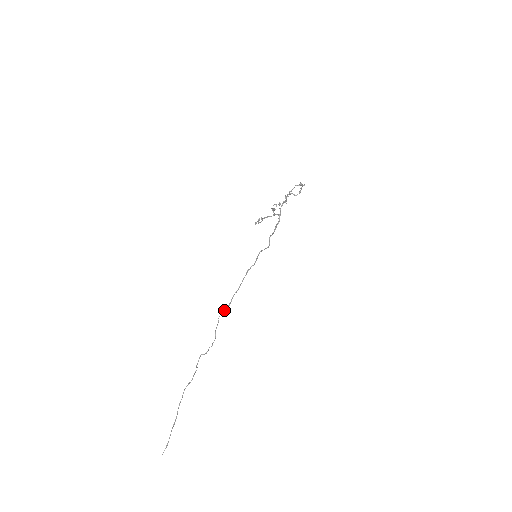
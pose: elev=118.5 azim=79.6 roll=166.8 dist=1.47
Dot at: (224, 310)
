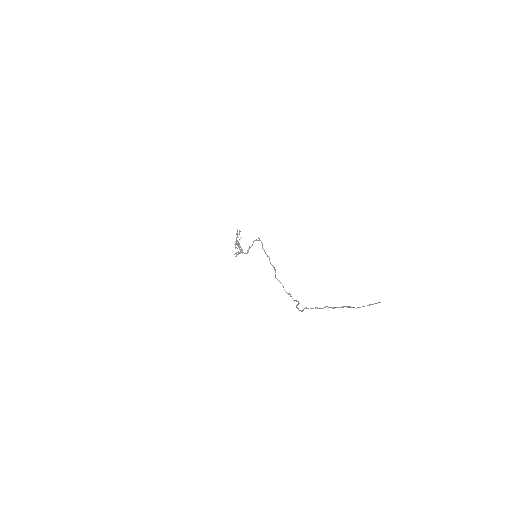
Dot at: occluded
